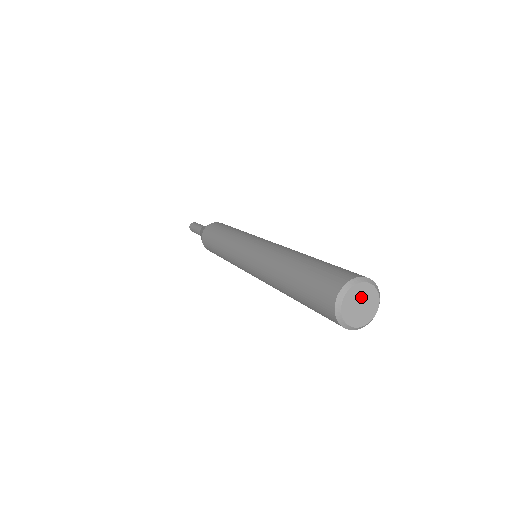
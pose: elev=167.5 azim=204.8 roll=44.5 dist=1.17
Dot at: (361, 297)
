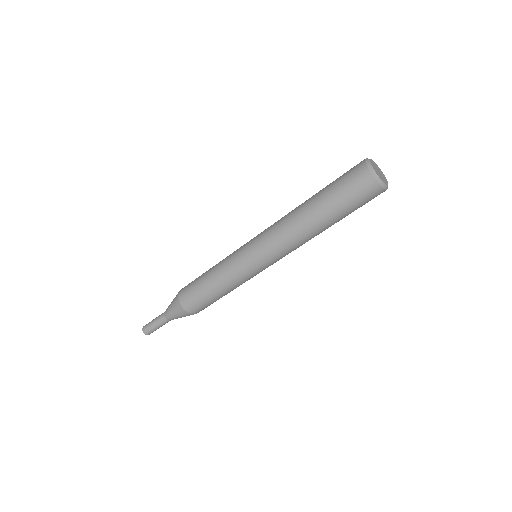
Dot at: (379, 170)
